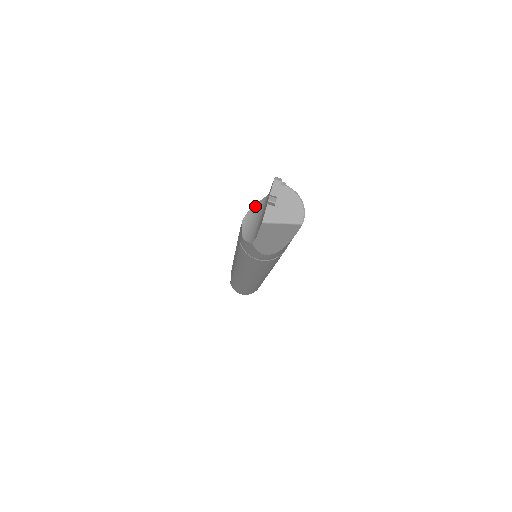
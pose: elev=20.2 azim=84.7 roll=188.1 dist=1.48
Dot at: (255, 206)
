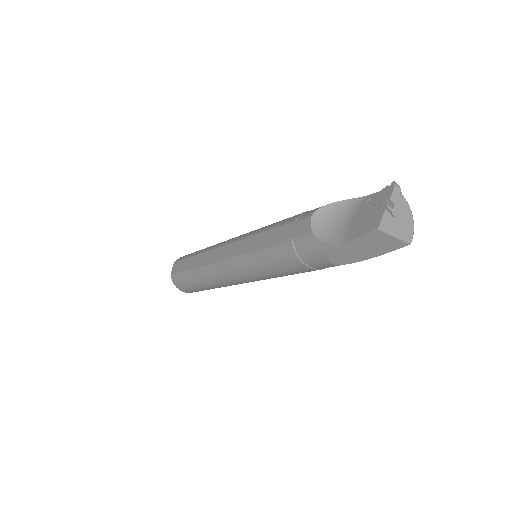
Dot at: (334, 204)
